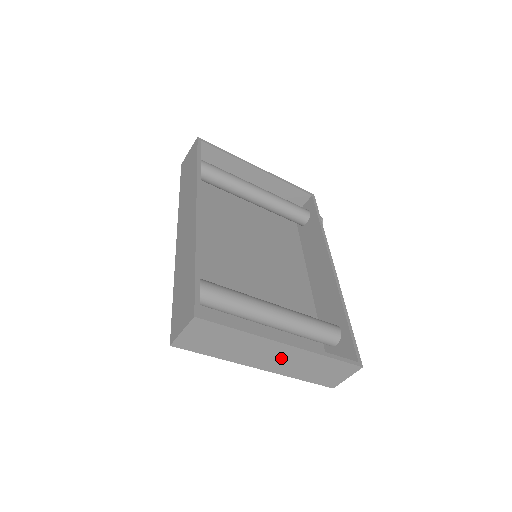
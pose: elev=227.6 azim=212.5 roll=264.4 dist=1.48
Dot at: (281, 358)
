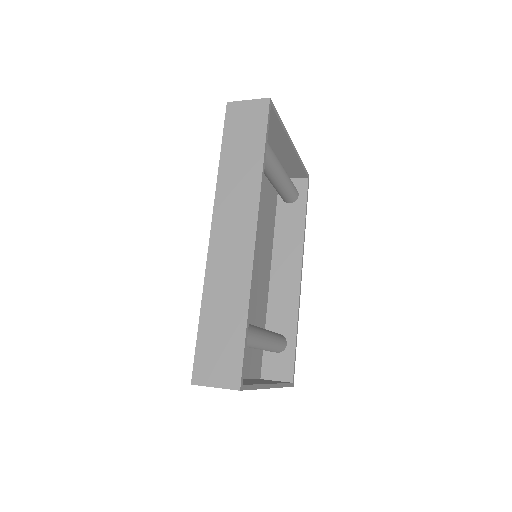
Dot at: occluded
